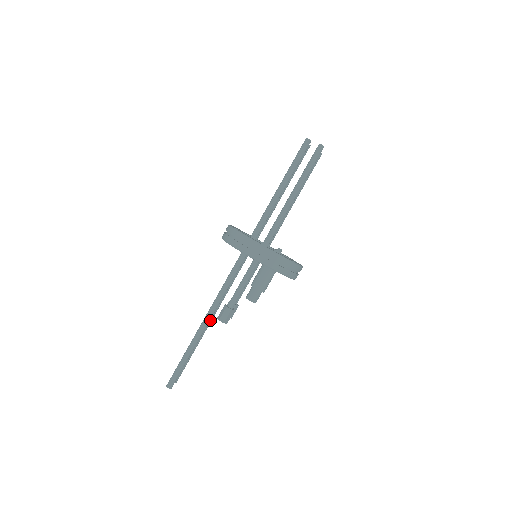
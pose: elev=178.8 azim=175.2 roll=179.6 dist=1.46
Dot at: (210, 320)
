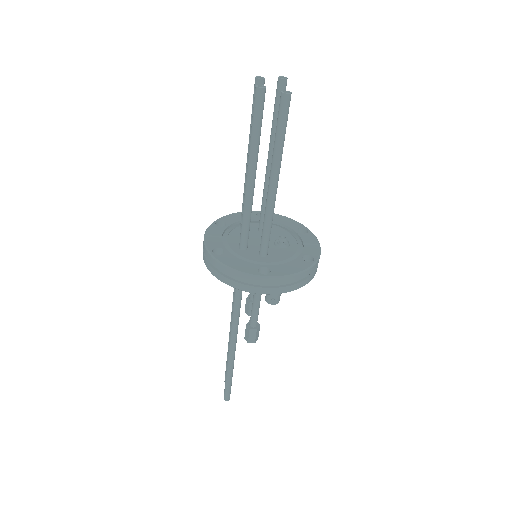
Dot at: occluded
